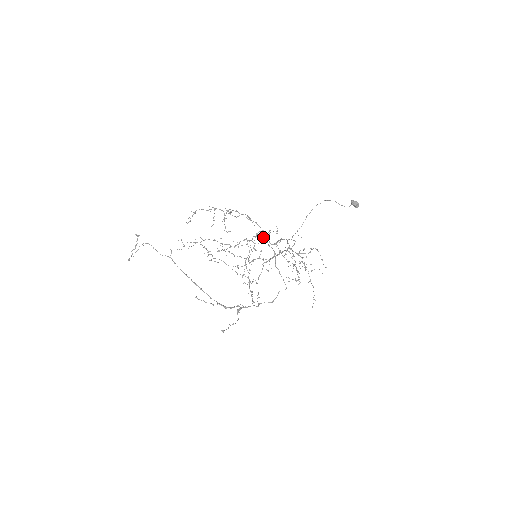
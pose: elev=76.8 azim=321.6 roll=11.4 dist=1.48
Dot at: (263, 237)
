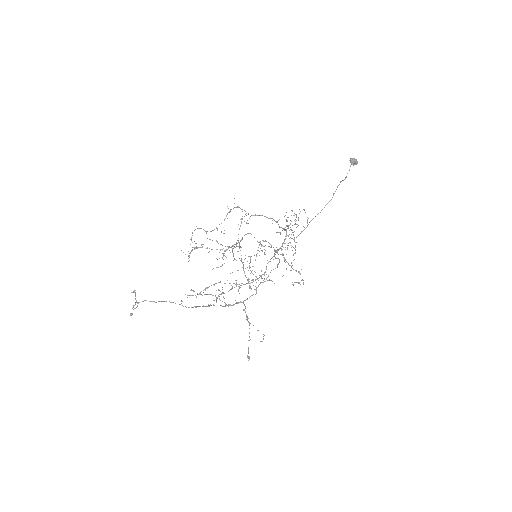
Dot at: occluded
